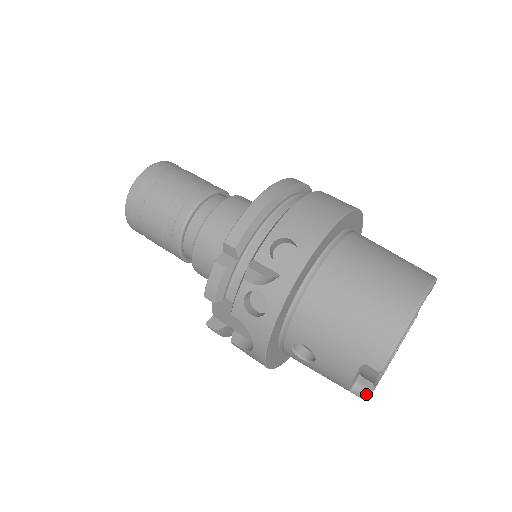
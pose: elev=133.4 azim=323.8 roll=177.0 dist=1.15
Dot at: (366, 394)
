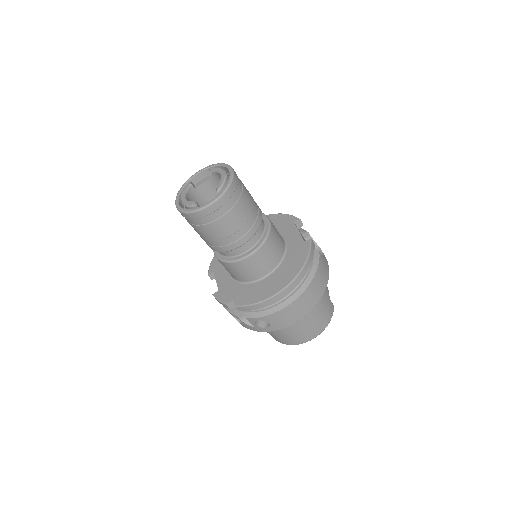
Dot at: occluded
